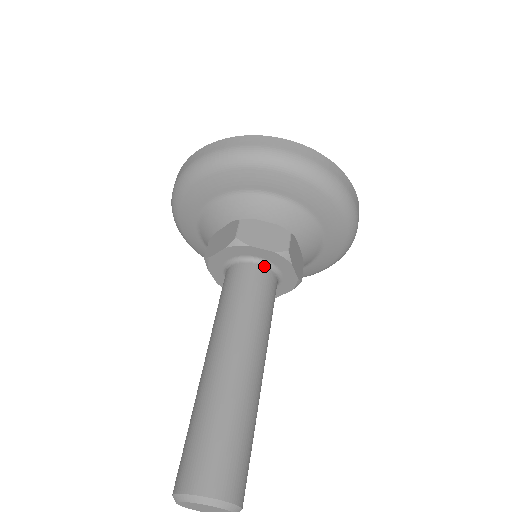
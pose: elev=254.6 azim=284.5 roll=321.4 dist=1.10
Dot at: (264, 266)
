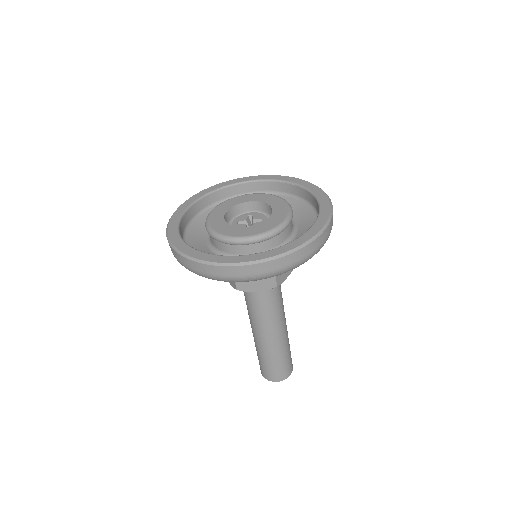
Dot at: occluded
